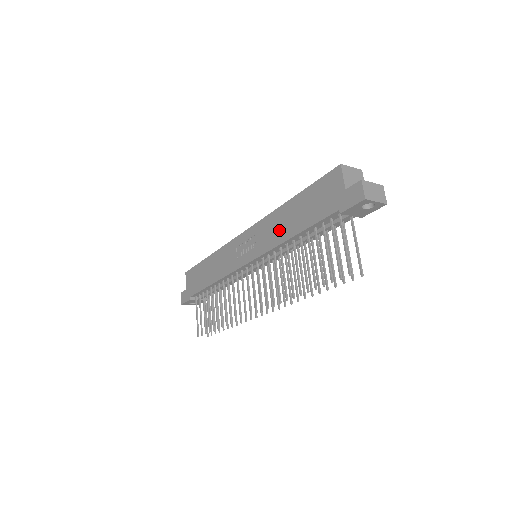
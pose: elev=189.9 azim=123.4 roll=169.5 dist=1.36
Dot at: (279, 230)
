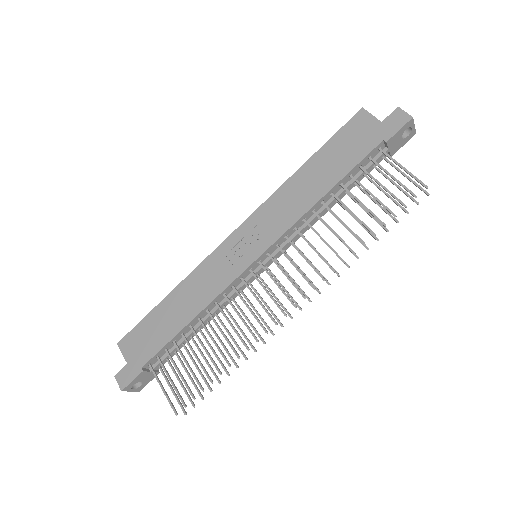
Dot at: (299, 199)
